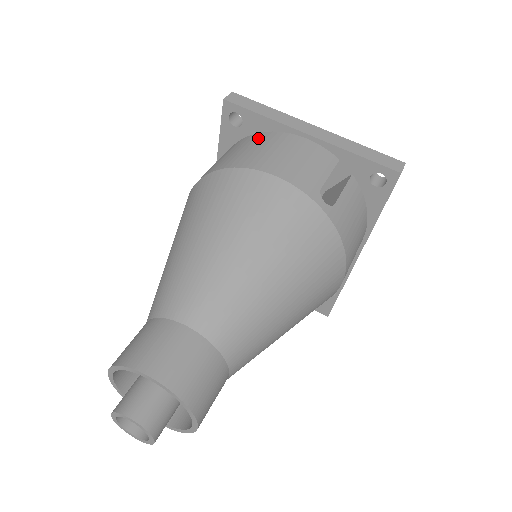
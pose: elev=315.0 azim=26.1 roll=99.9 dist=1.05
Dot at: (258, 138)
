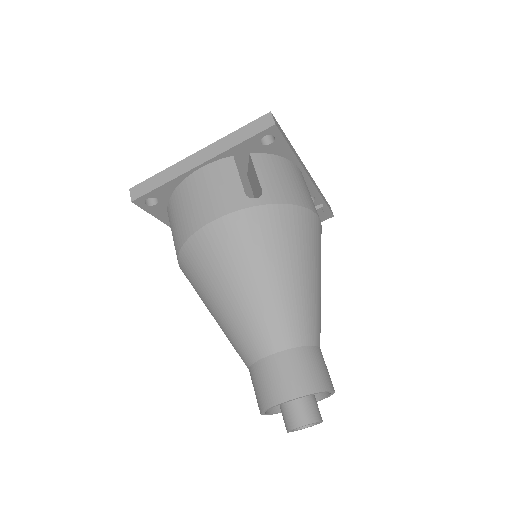
Dot at: (176, 199)
